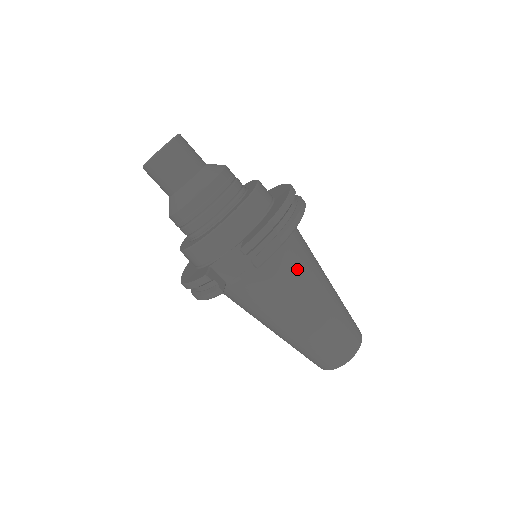
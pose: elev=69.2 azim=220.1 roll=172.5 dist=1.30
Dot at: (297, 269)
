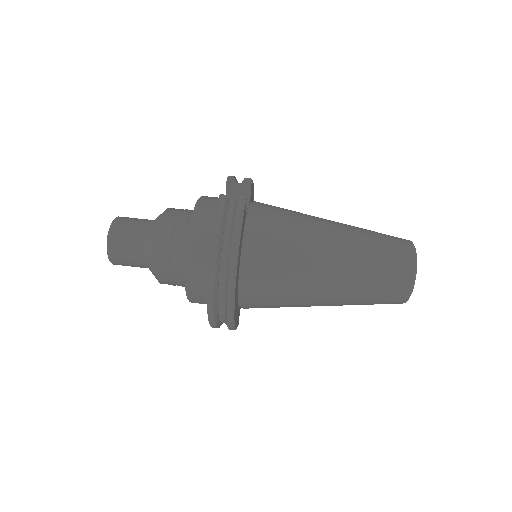
Dot at: occluded
